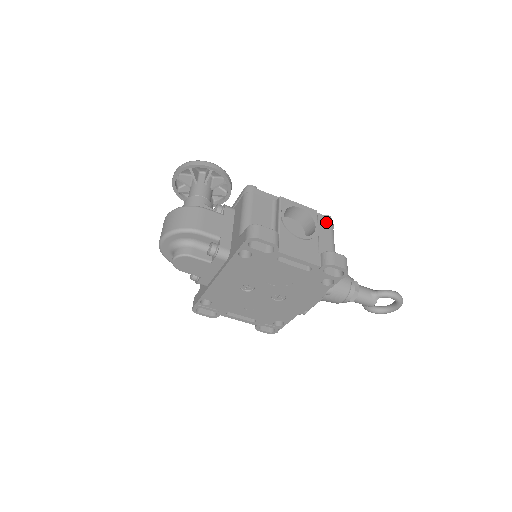
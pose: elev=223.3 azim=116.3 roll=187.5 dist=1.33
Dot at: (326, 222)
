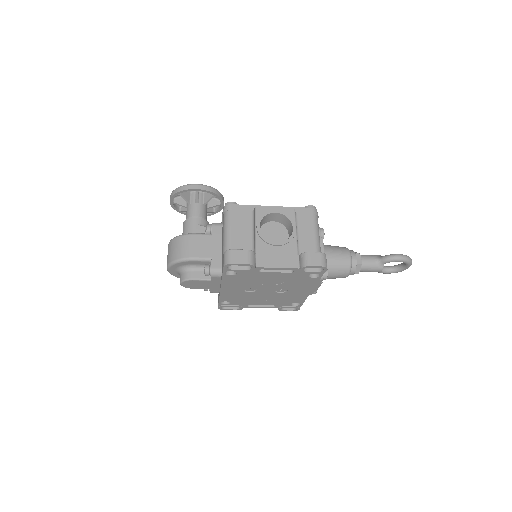
Dot at: (308, 215)
